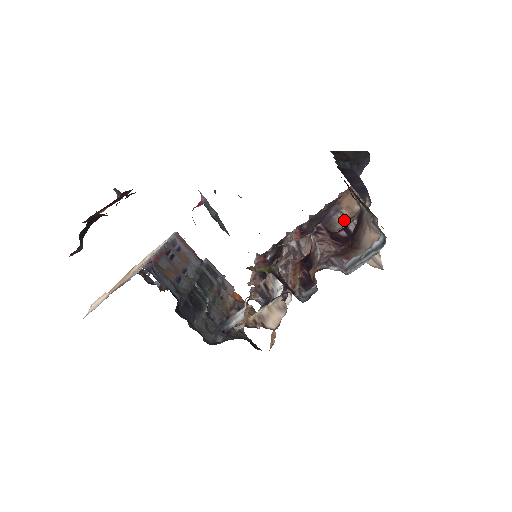
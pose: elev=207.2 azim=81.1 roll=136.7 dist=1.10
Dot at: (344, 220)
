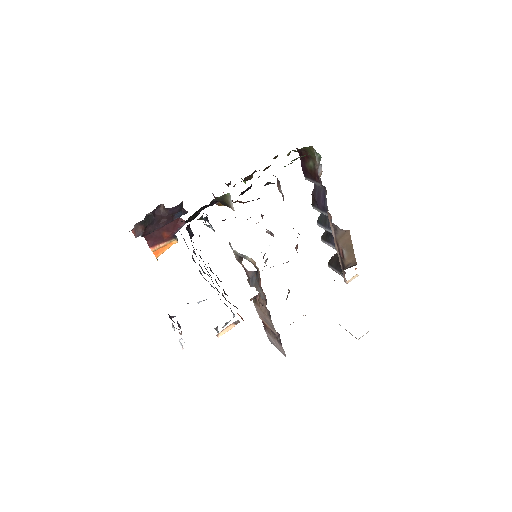
Dot at: occluded
